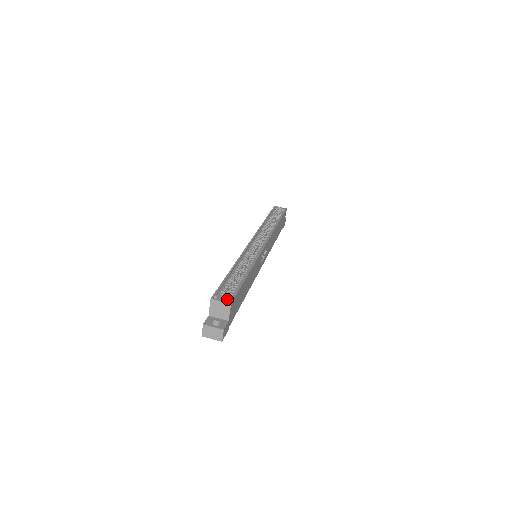
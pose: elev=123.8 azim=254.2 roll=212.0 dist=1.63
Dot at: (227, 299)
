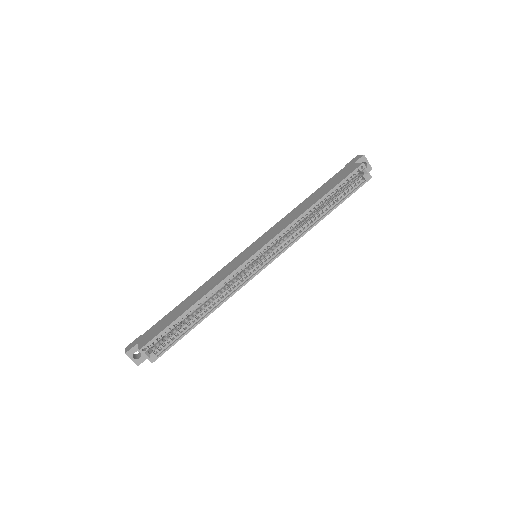
Dot at: (153, 356)
